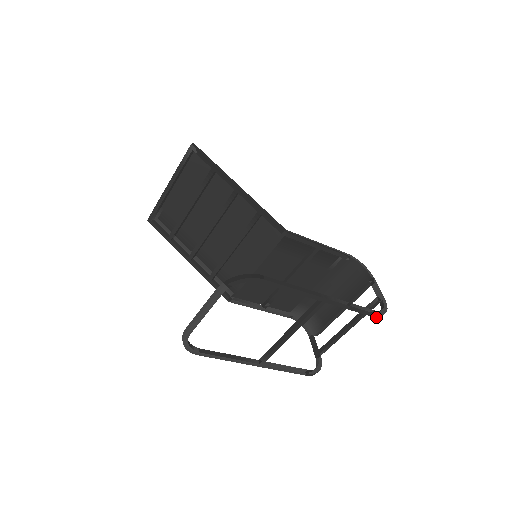
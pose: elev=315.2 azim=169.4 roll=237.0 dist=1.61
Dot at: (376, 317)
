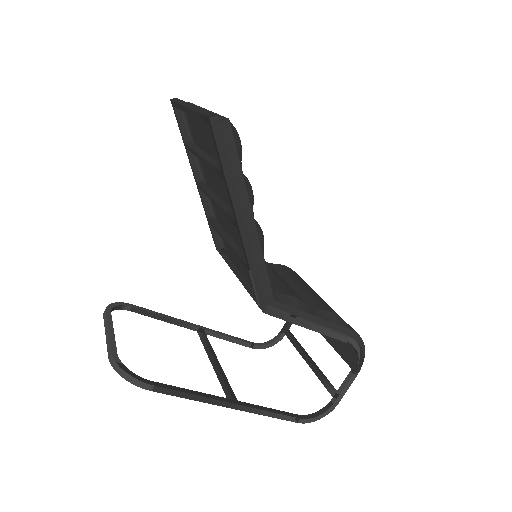
Dot at: occluded
